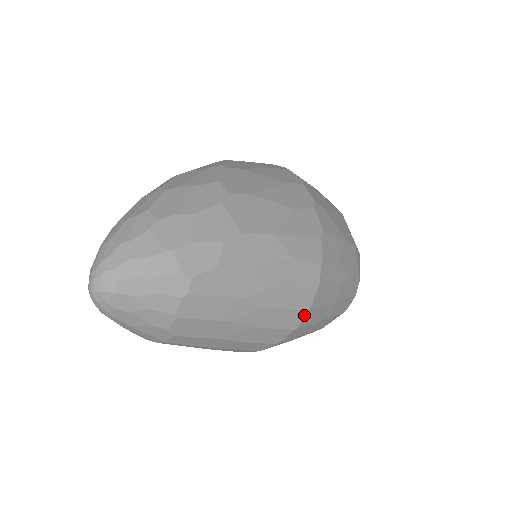
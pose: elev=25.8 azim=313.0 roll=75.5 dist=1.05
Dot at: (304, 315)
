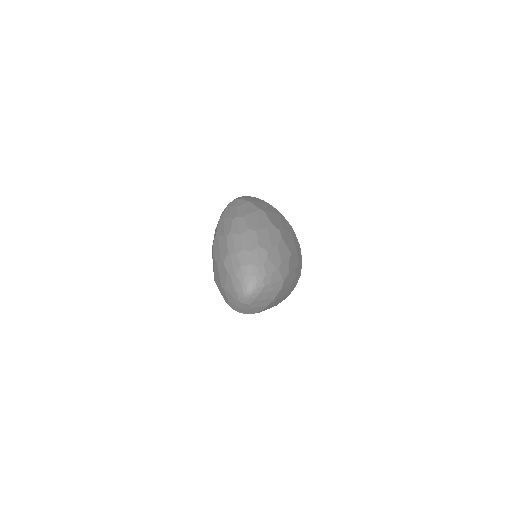
Dot at: (293, 289)
